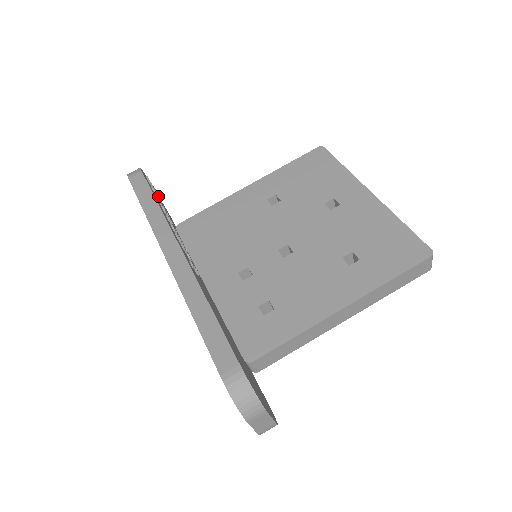
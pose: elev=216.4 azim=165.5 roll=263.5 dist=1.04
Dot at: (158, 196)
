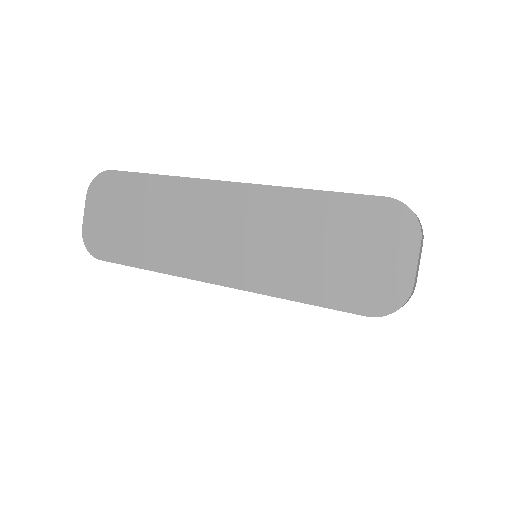
Dot at: occluded
